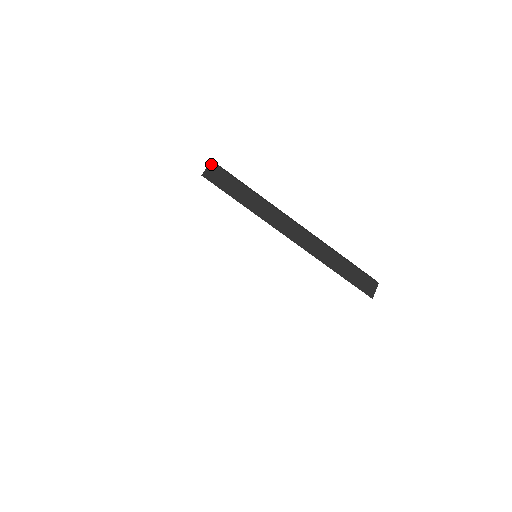
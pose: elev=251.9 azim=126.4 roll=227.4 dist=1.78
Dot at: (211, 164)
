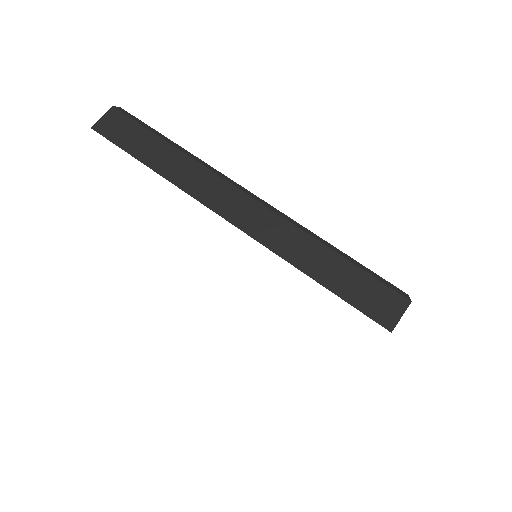
Dot at: (110, 110)
